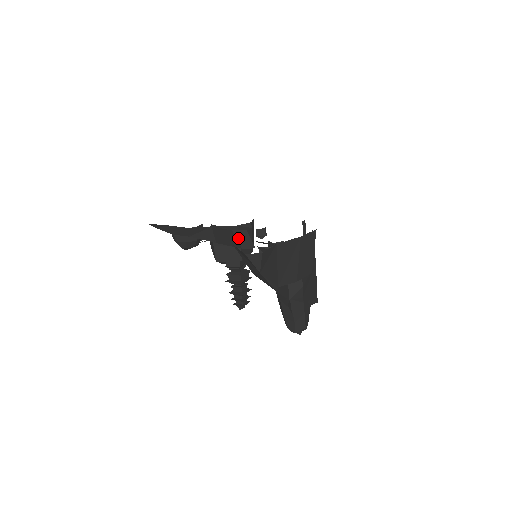
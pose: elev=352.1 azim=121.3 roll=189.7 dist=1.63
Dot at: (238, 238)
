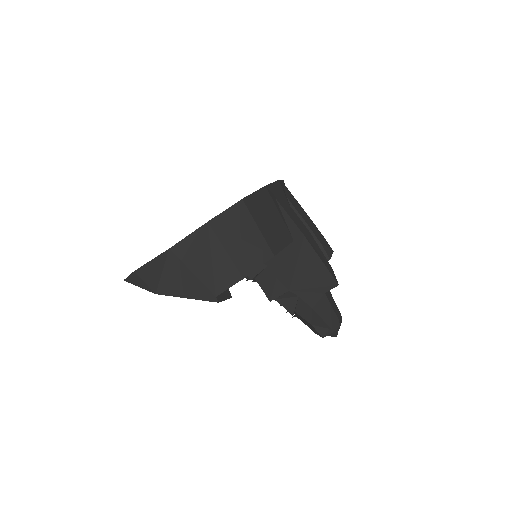
Dot at: occluded
